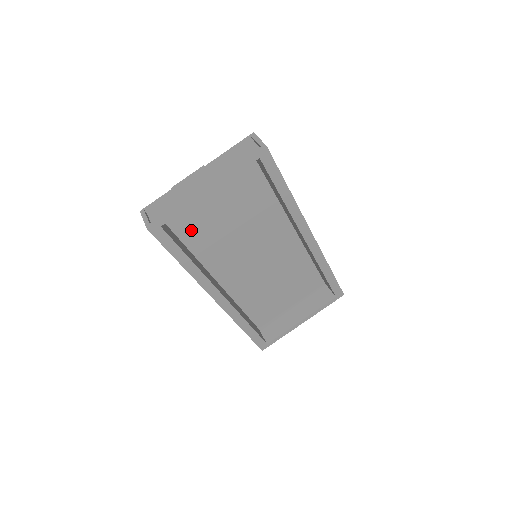
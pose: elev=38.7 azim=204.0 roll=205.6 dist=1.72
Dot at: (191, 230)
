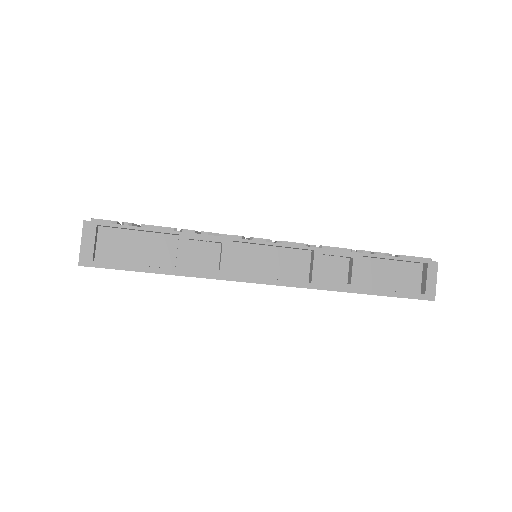
Dot at: occluded
